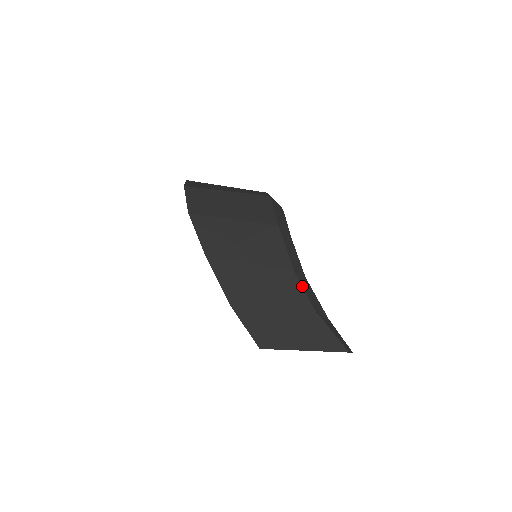
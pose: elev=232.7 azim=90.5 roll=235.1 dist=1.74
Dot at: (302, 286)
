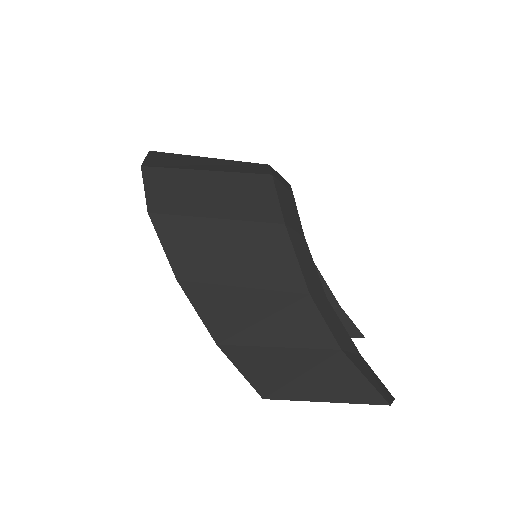
Dot at: (322, 315)
